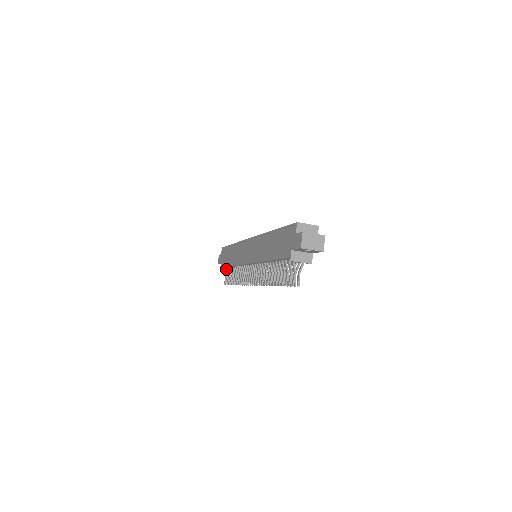
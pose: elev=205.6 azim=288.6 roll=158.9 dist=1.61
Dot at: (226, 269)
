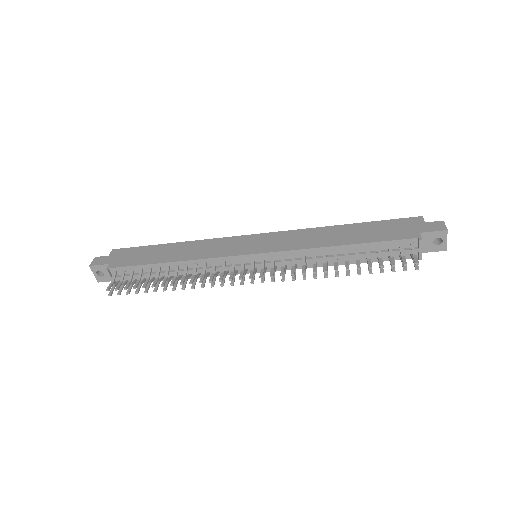
Dot at: (125, 272)
